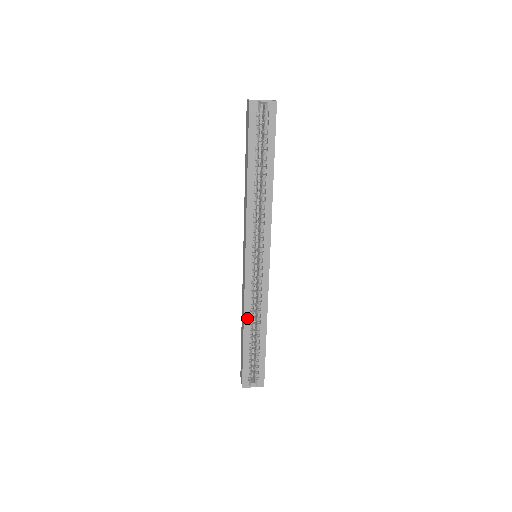
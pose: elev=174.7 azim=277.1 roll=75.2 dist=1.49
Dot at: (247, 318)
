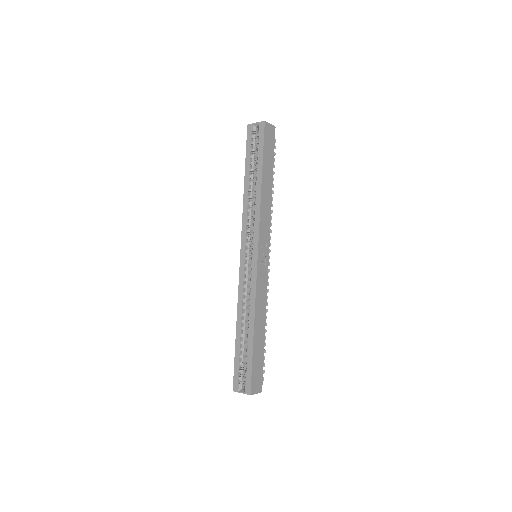
Dot at: (240, 312)
